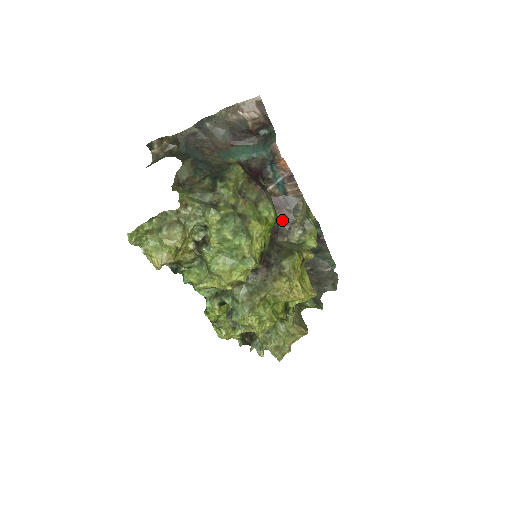
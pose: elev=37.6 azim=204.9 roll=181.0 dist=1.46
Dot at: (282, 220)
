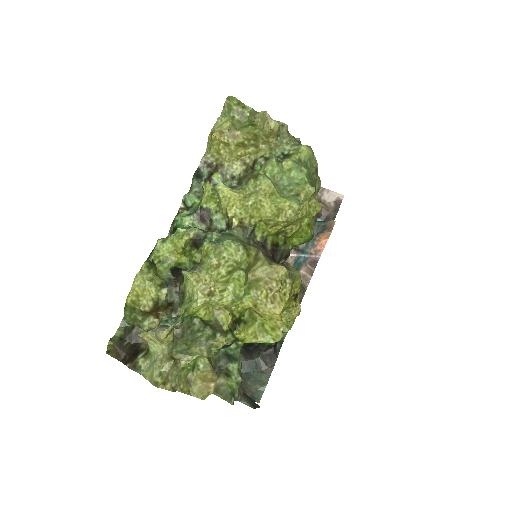
Dot at: occluded
